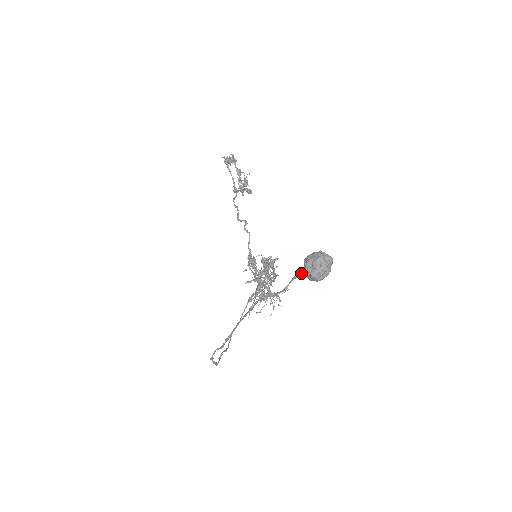
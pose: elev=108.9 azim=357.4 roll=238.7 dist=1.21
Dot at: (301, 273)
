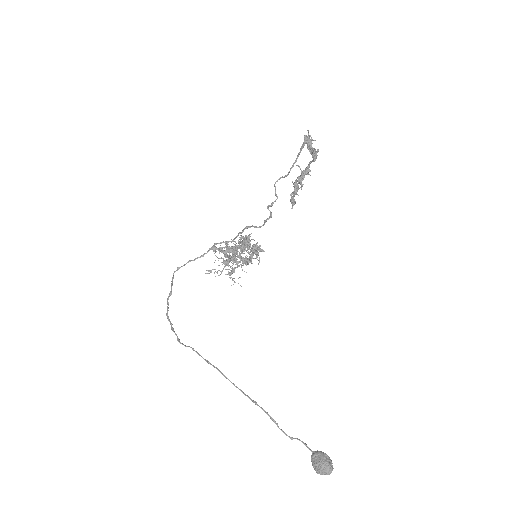
Dot at: (310, 449)
